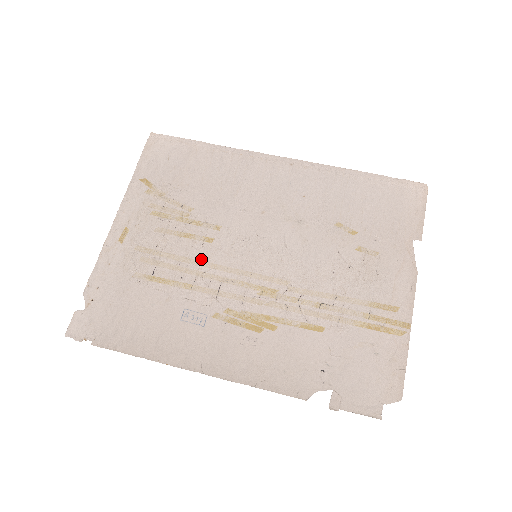
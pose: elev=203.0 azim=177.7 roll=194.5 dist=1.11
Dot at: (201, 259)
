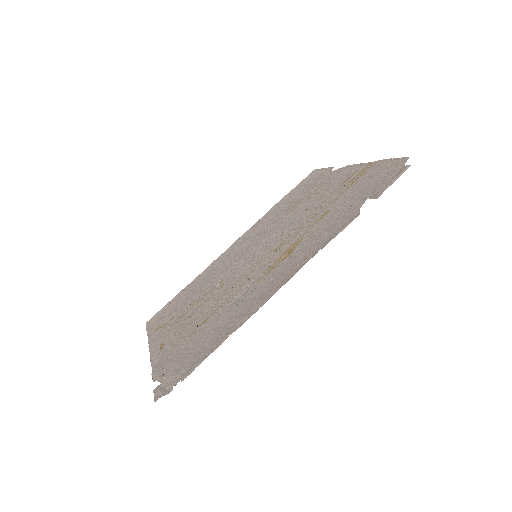
Dot at: (224, 291)
